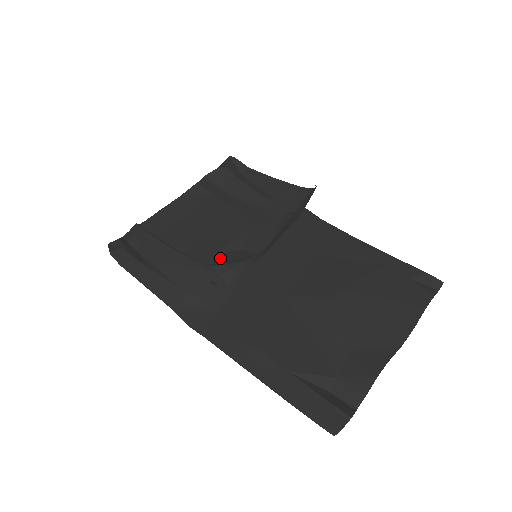
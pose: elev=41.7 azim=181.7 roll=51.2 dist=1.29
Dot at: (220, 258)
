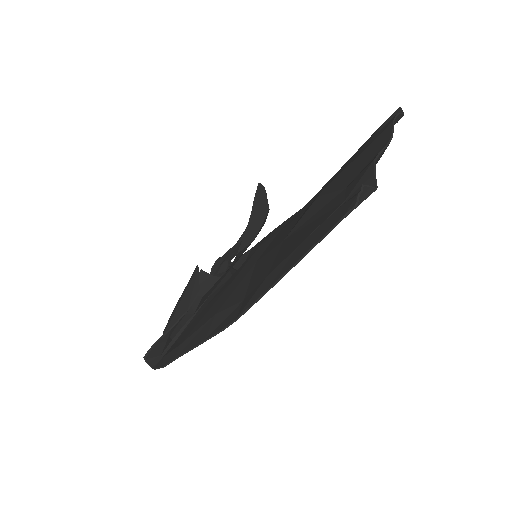
Dot at: occluded
